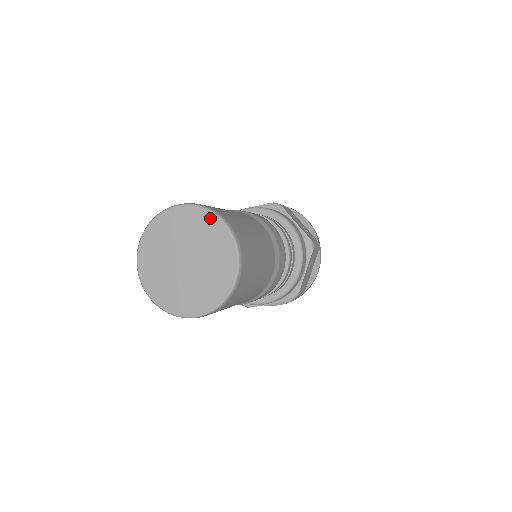
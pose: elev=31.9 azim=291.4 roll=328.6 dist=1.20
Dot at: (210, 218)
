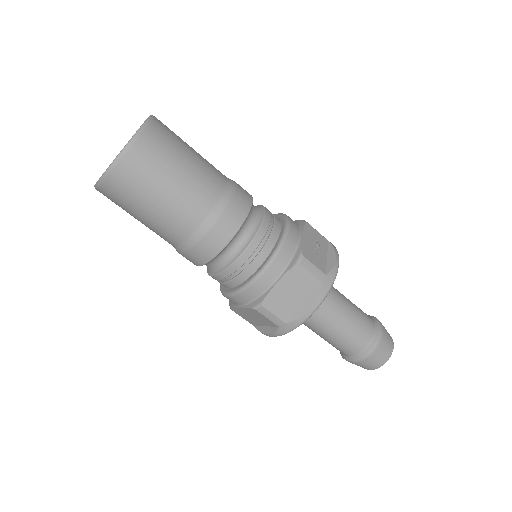
Dot at: occluded
